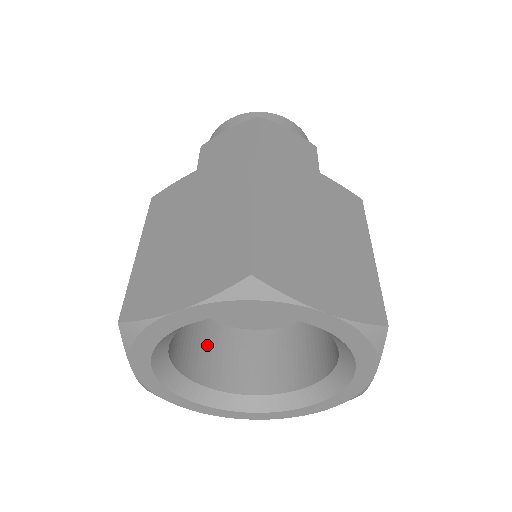
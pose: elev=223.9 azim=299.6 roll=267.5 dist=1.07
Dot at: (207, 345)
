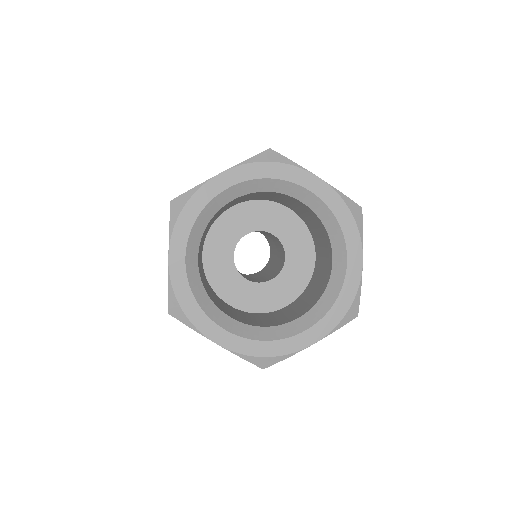
Dot at: (219, 302)
